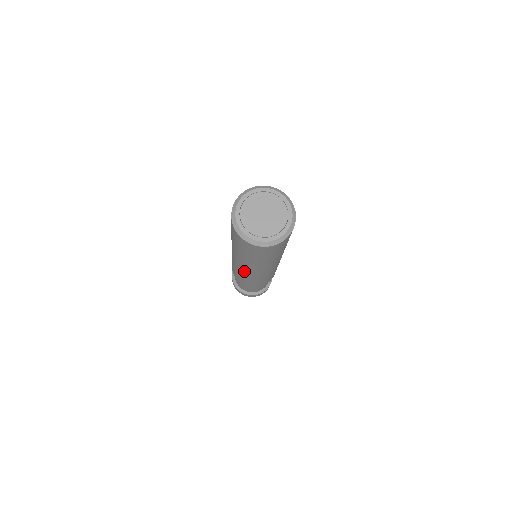
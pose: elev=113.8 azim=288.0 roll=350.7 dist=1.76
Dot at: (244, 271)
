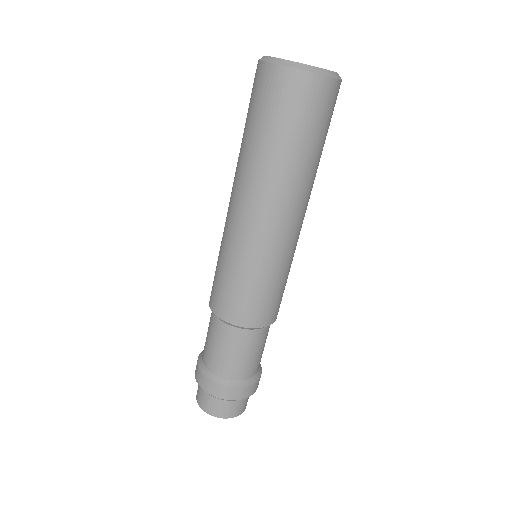
Dot at: (266, 239)
